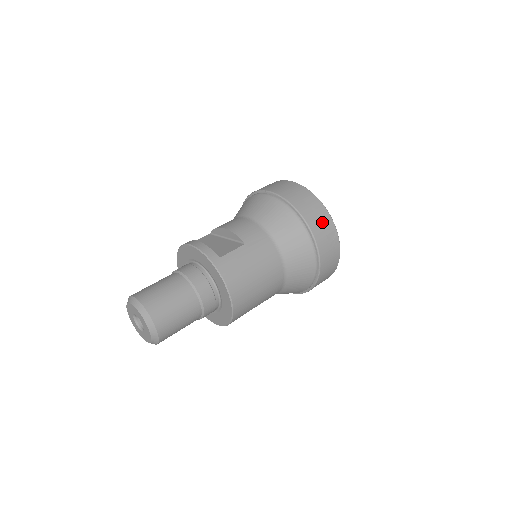
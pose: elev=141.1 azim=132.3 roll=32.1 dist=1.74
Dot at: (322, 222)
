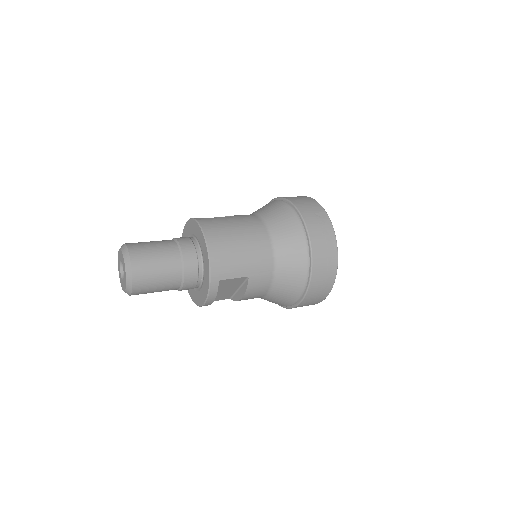
Dot at: (309, 205)
